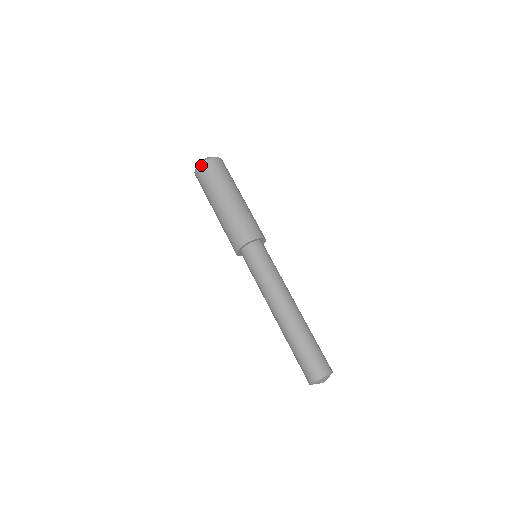
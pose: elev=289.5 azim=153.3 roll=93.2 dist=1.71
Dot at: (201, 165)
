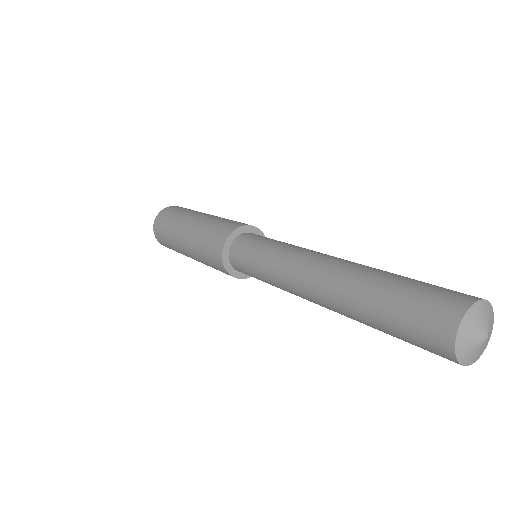
Dot at: (172, 206)
